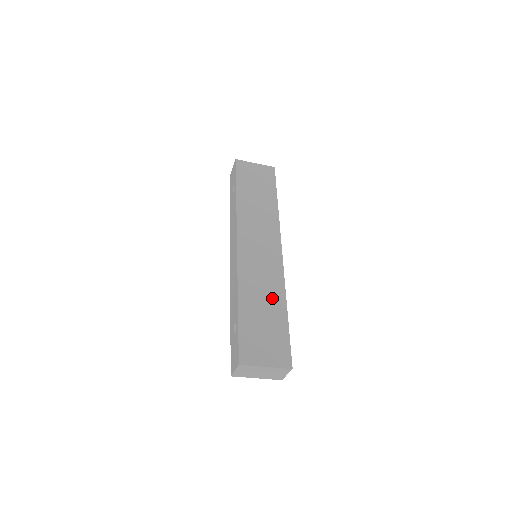
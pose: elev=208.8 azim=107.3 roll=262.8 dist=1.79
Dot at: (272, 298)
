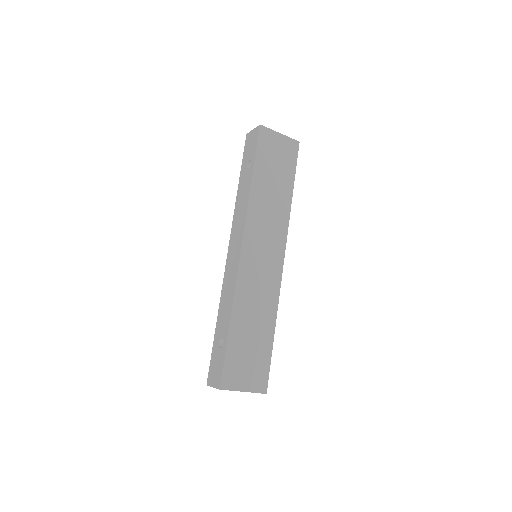
Dot at: (264, 316)
